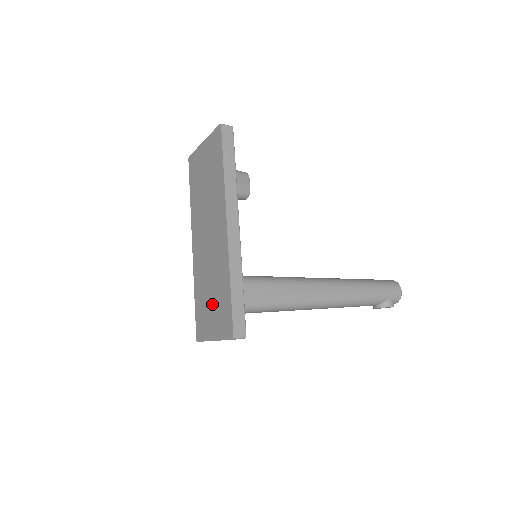
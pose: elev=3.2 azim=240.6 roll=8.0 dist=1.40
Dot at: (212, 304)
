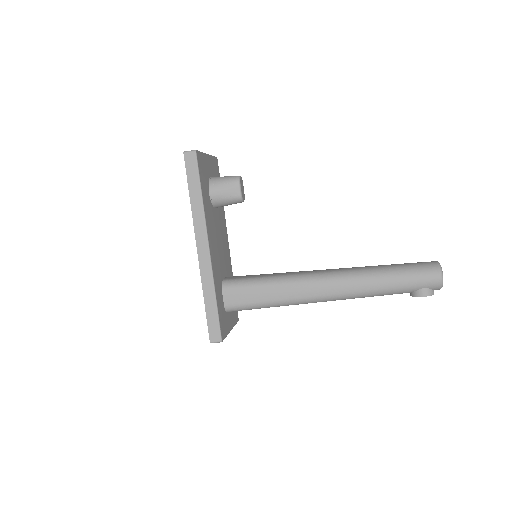
Dot at: occluded
